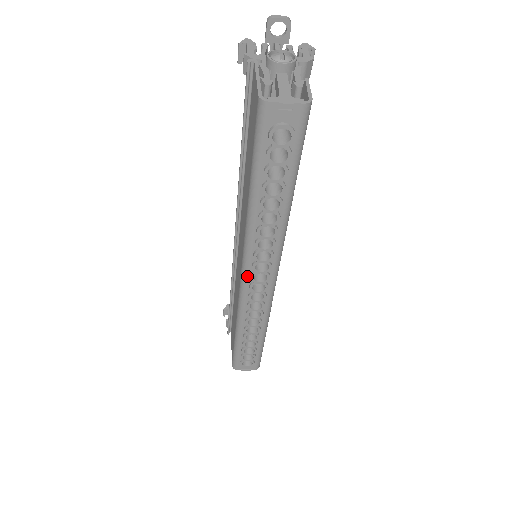
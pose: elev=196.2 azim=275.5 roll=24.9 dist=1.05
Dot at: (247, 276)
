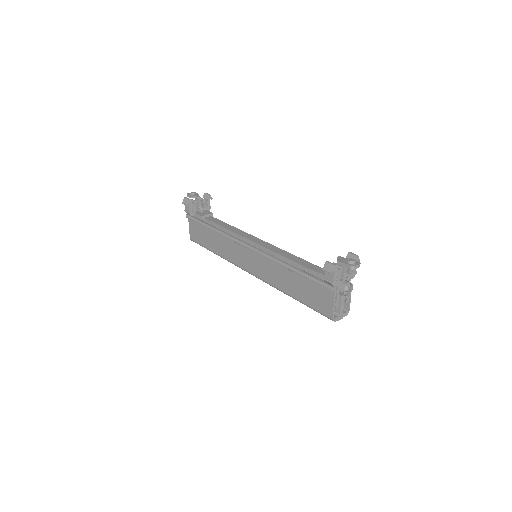
Dot at: (253, 275)
